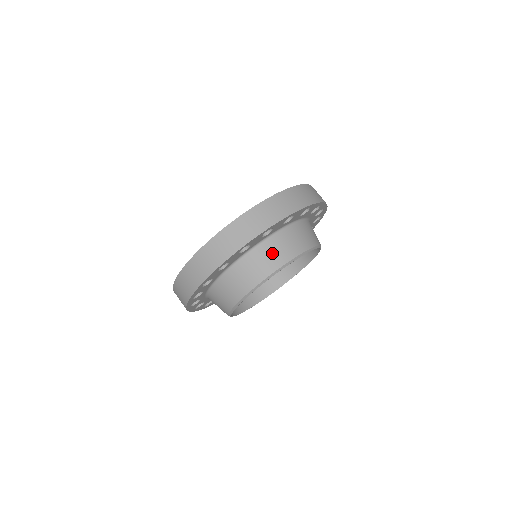
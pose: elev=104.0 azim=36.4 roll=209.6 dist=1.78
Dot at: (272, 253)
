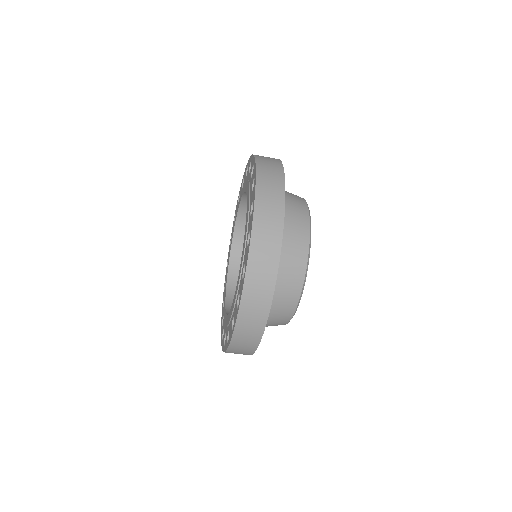
Dot at: (283, 299)
